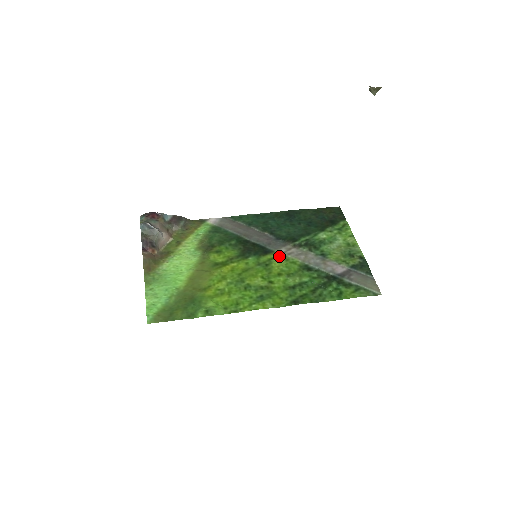
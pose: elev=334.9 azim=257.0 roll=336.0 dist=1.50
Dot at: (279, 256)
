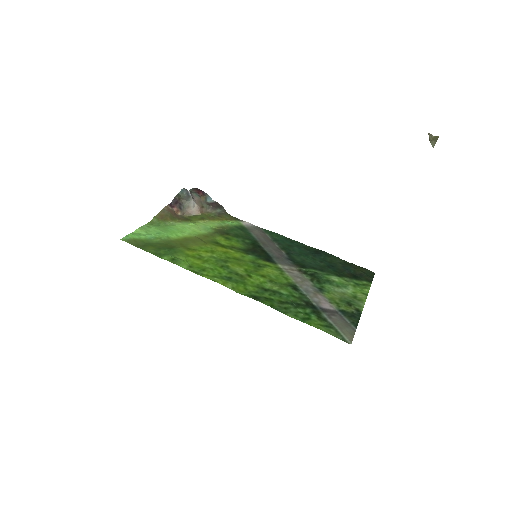
Dot at: (277, 268)
